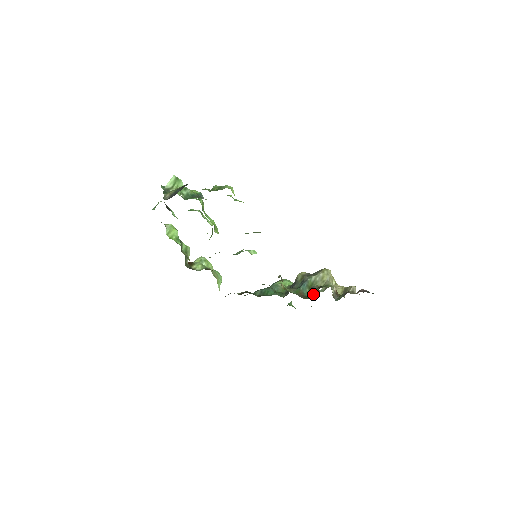
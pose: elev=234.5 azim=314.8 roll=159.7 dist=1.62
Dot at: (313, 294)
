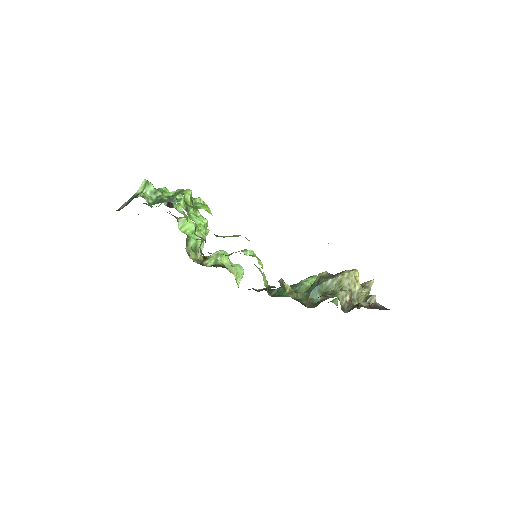
Dot at: occluded
